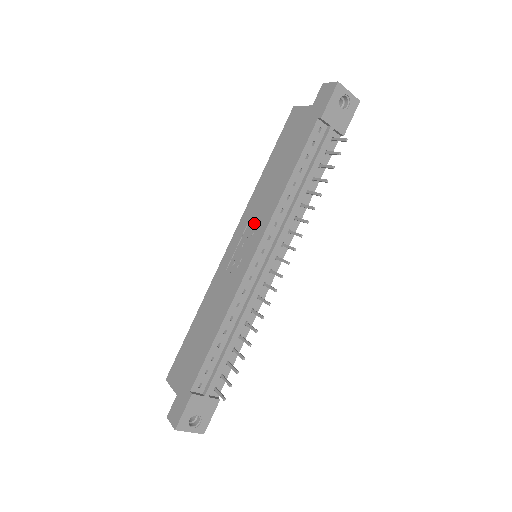
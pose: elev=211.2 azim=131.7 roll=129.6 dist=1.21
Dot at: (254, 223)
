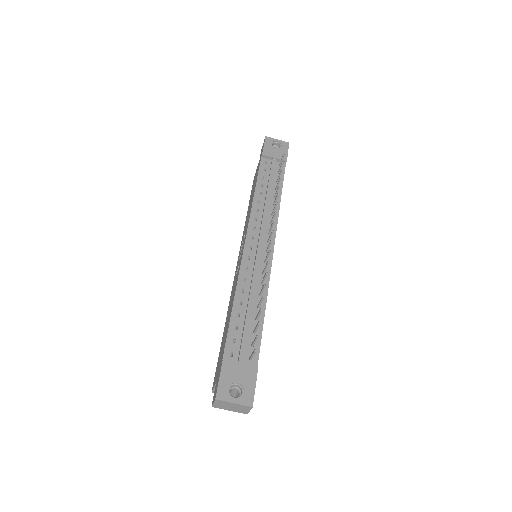
Dot at: (244, 234)
